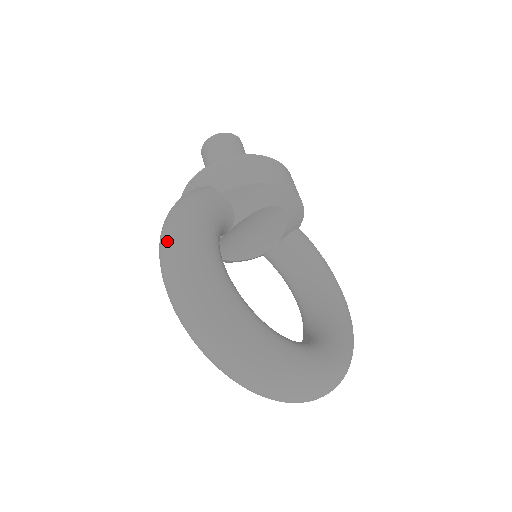
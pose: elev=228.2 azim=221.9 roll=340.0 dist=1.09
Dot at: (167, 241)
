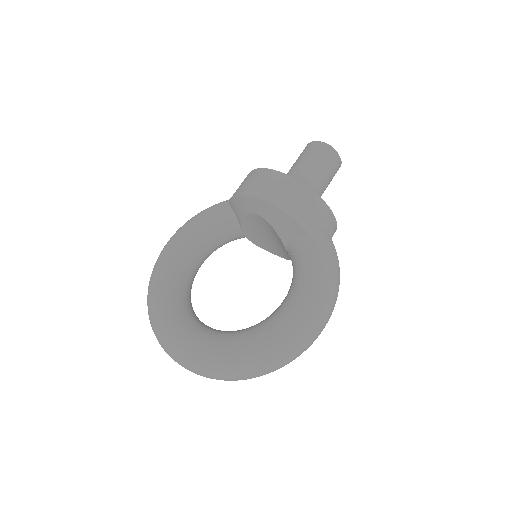
Dot at: occluded
